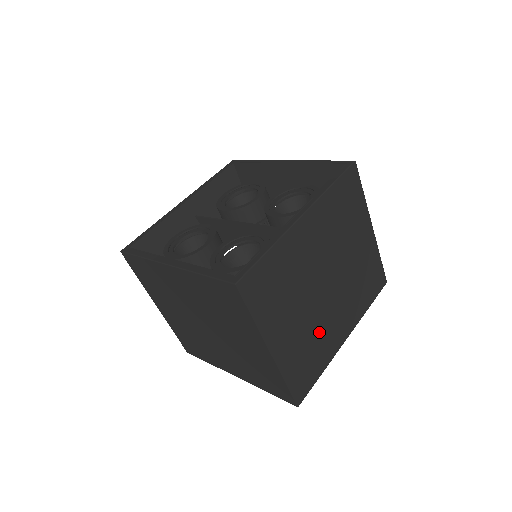
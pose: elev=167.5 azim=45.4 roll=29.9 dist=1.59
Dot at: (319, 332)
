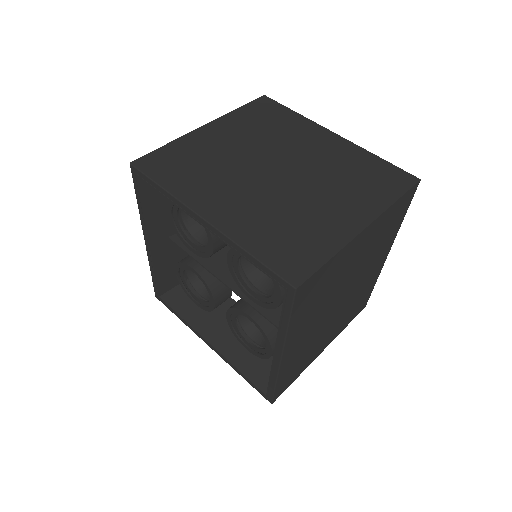
Dot at: (355, 298)
